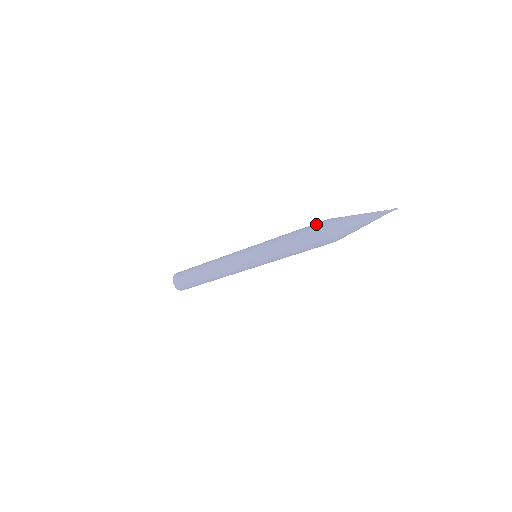
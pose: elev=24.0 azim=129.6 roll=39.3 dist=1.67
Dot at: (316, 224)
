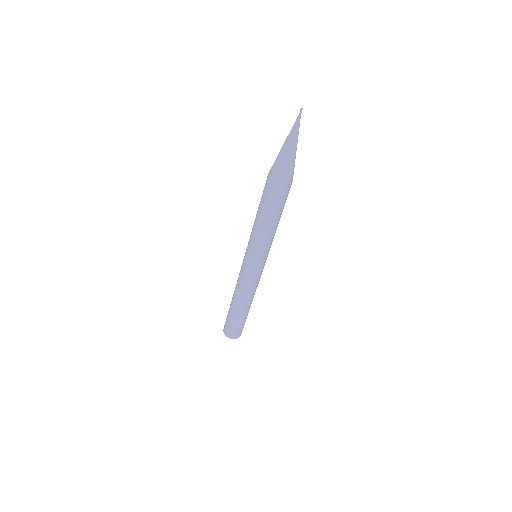
Dot at: occluded
